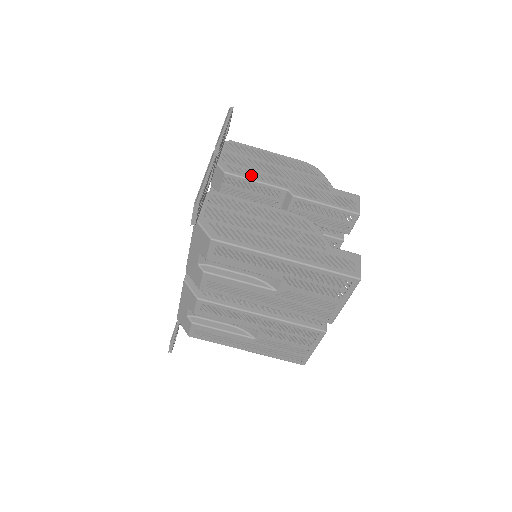
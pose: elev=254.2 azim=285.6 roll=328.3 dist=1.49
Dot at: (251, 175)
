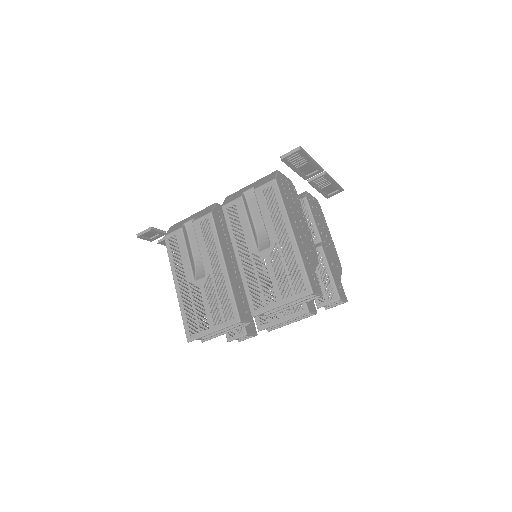
Dot at: (314, 215)
